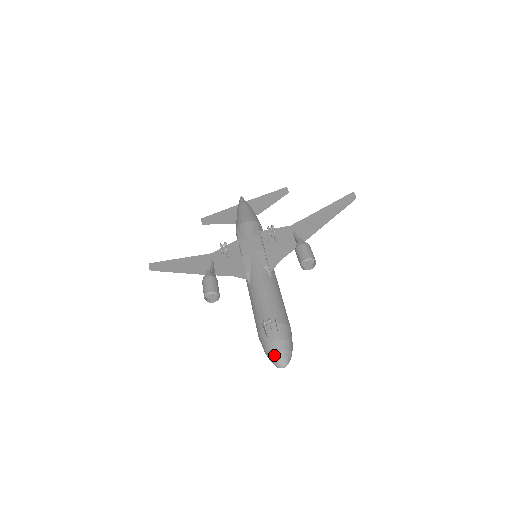
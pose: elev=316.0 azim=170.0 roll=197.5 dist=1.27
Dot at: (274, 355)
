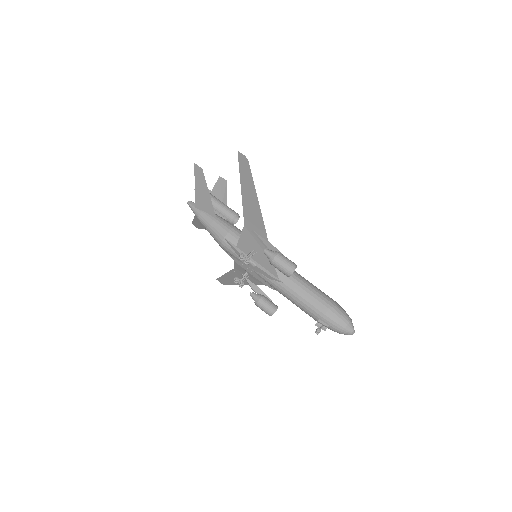
Dot at: occluded
